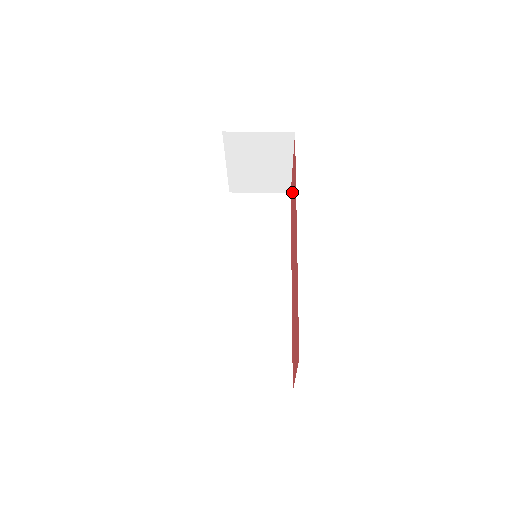
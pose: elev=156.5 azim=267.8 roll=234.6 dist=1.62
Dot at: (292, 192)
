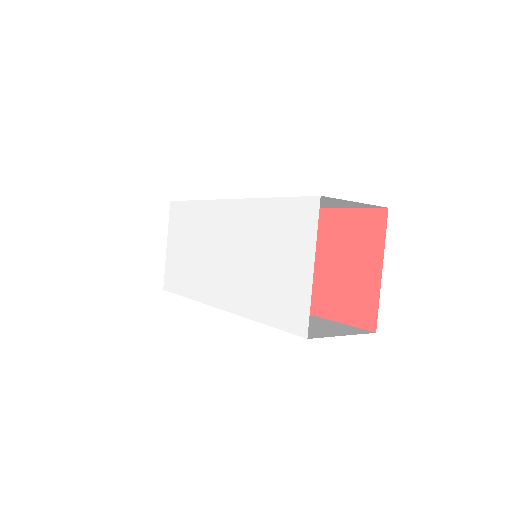
Dot at: occluded
